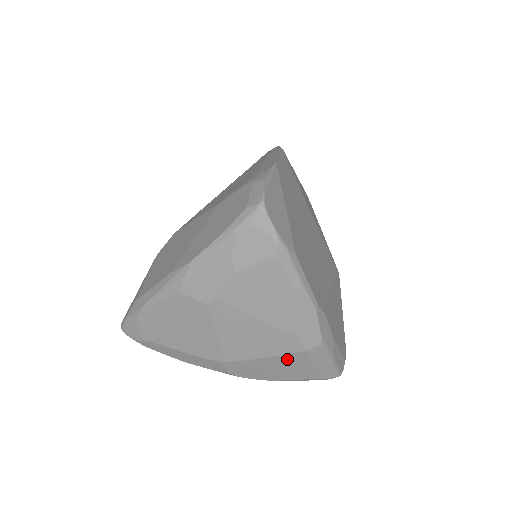
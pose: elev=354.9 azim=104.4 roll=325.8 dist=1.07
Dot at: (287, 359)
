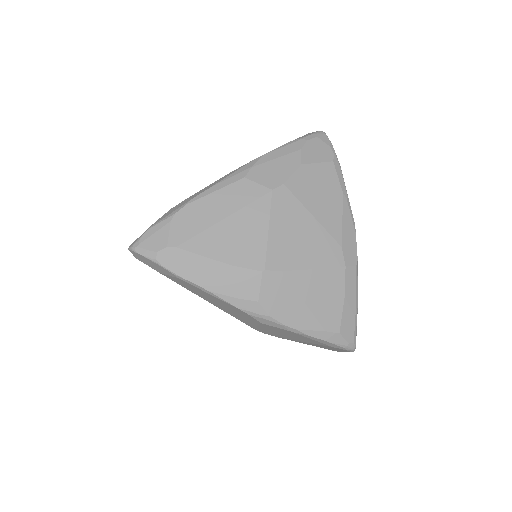
Dot at: (325, 280)
